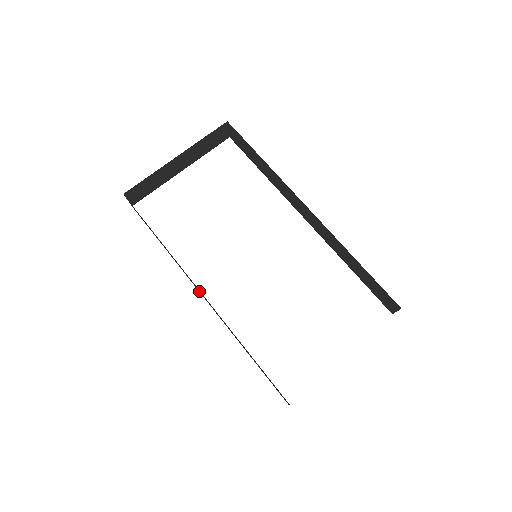
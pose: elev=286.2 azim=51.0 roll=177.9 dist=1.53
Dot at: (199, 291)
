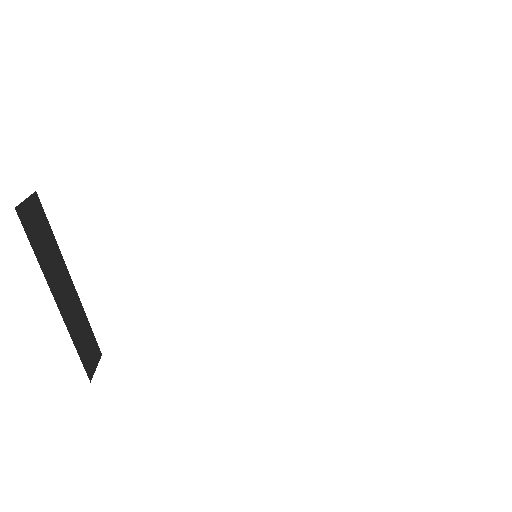
Dot at: occluded
